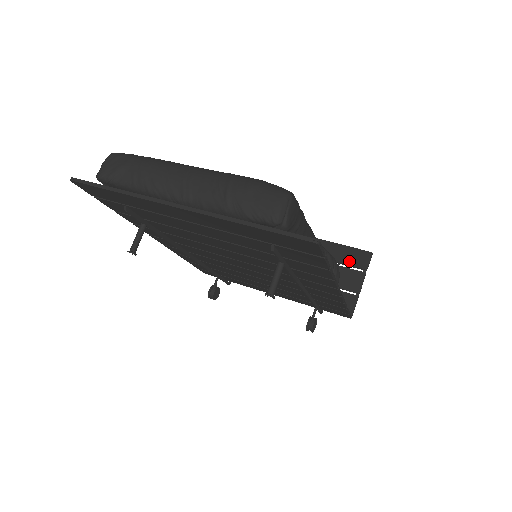
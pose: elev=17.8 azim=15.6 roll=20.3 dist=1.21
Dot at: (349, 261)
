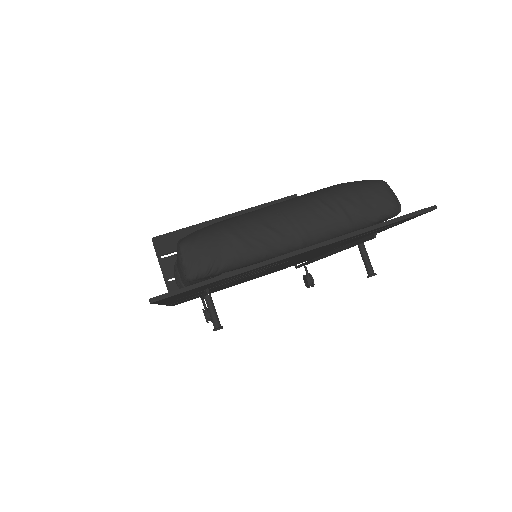
Dot at: occluded
